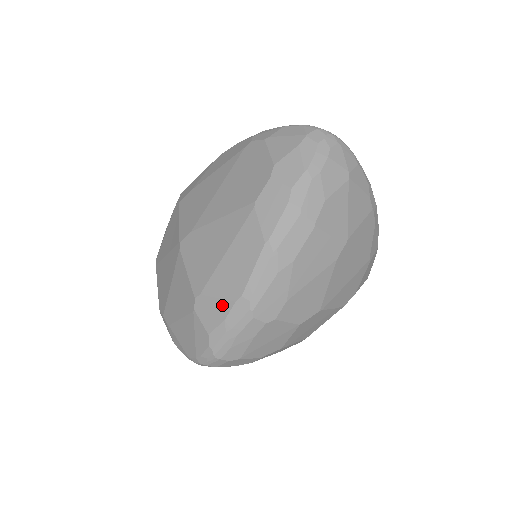
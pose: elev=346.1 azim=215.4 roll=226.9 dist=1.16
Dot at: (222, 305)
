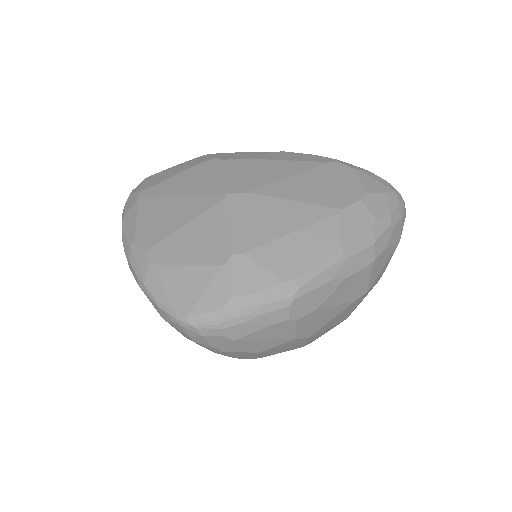
Dot at: (266, 277)
